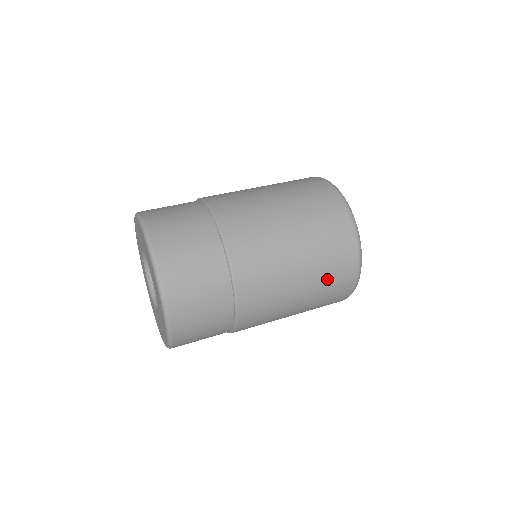
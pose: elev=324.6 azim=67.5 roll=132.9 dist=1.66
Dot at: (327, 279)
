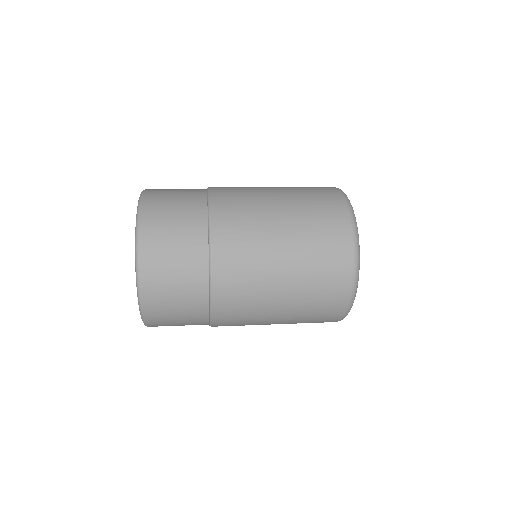
Dot at: (314, 294)
